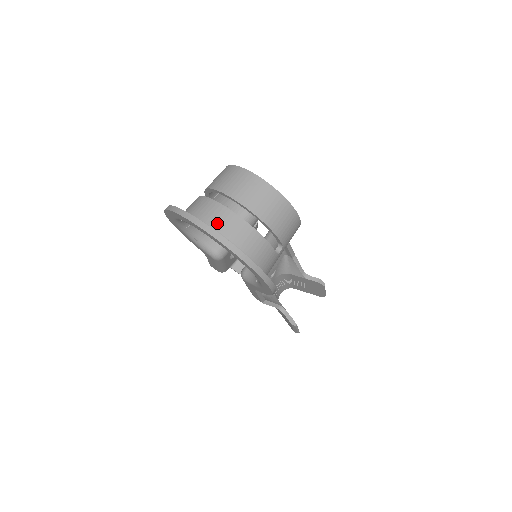
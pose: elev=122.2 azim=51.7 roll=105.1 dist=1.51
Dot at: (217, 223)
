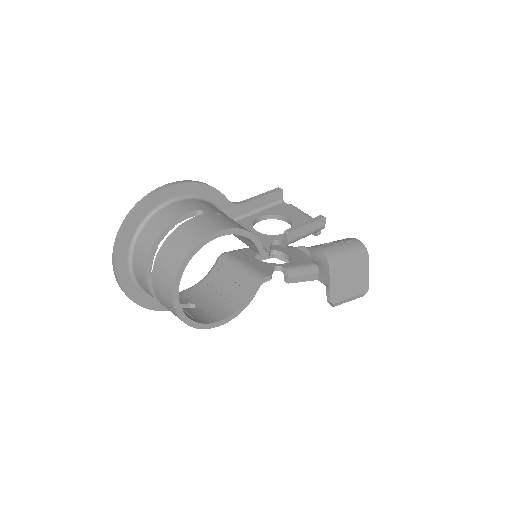
Dot at: (136, 266)
